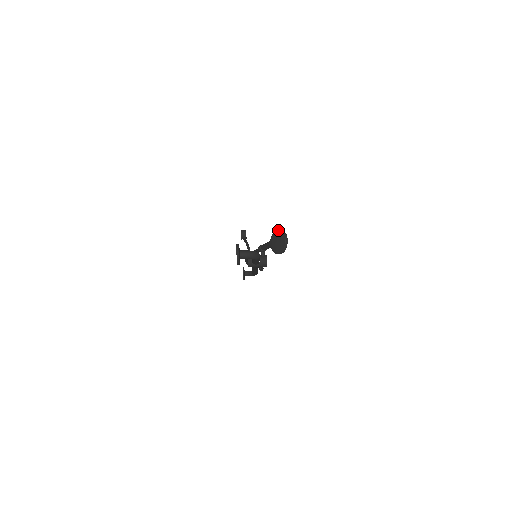
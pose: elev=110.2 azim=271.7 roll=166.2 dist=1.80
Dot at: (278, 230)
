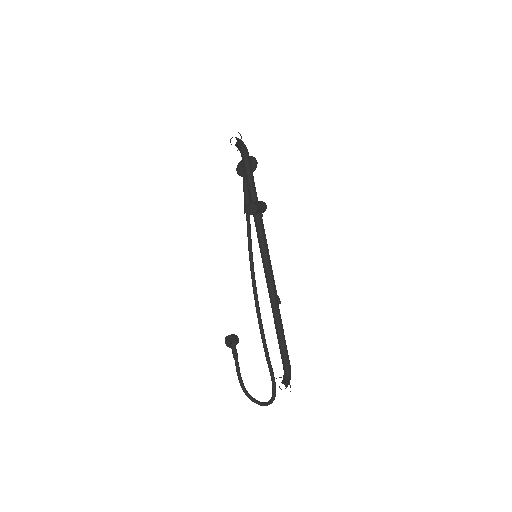
Dot at: (237, 166)
